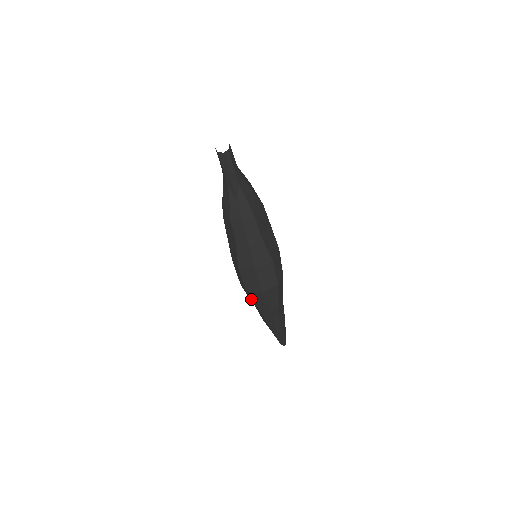
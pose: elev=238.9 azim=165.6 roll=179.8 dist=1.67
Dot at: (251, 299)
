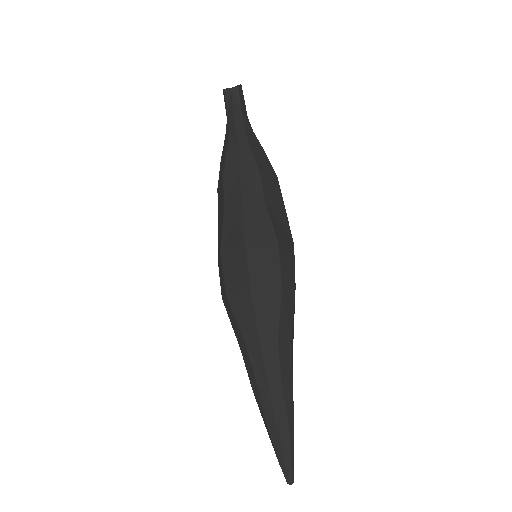
Dot at: (233, 319)
